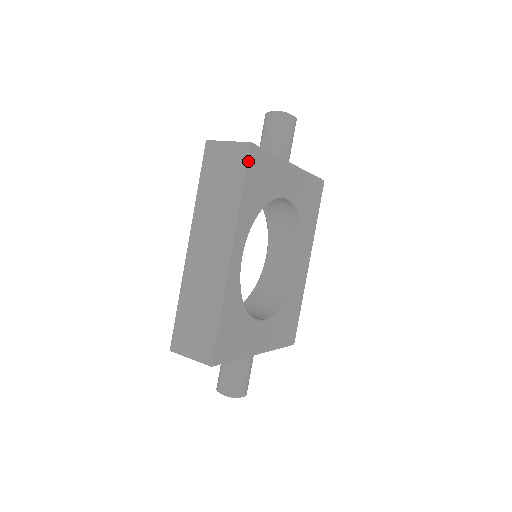
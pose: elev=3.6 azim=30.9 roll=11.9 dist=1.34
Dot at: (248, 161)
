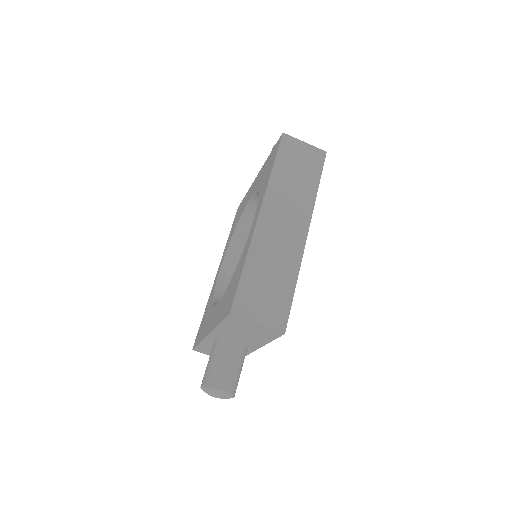
Dot at: (323, 164)
